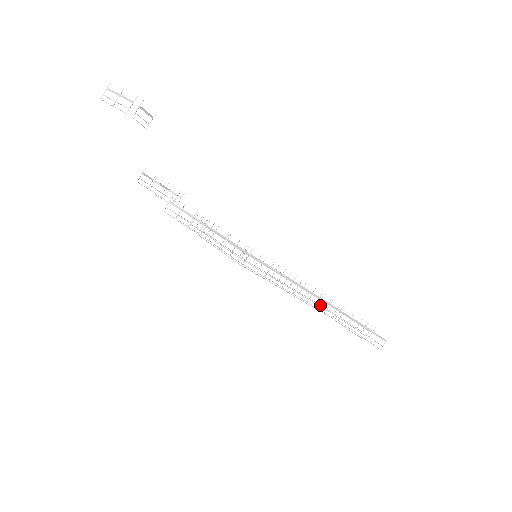
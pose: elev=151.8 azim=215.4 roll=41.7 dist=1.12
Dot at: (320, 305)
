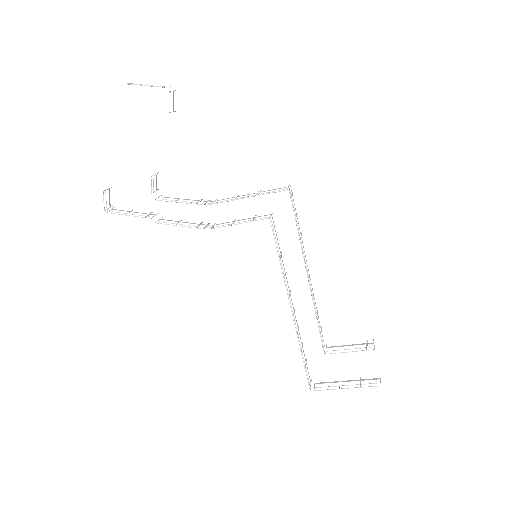
Dot at: (302, 353)
